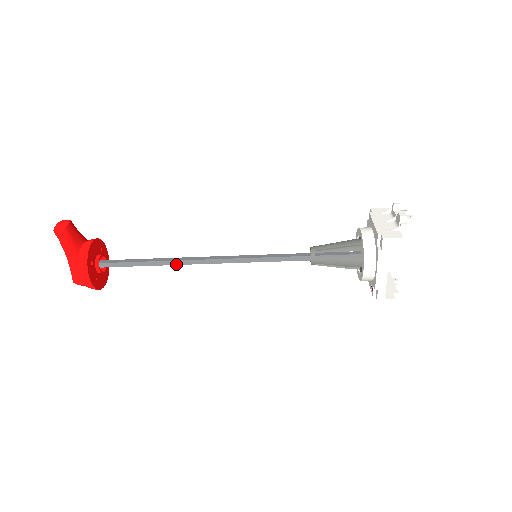
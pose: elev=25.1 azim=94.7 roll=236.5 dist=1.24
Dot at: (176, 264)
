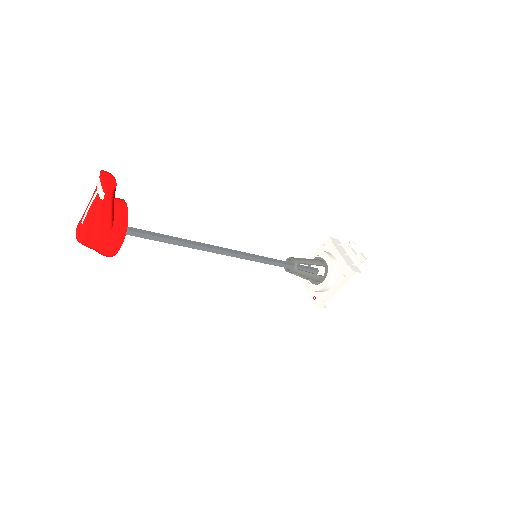
Dot at: (193, 247)
